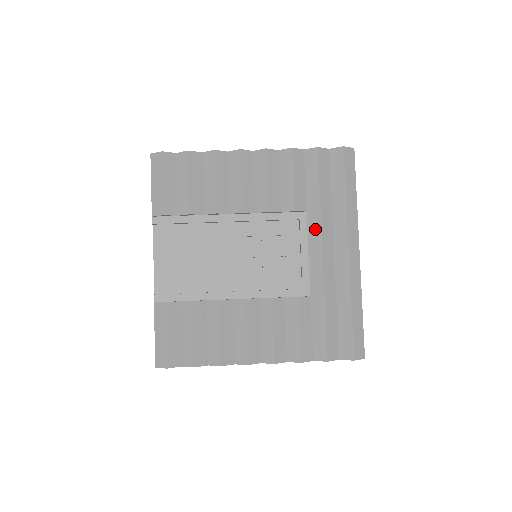
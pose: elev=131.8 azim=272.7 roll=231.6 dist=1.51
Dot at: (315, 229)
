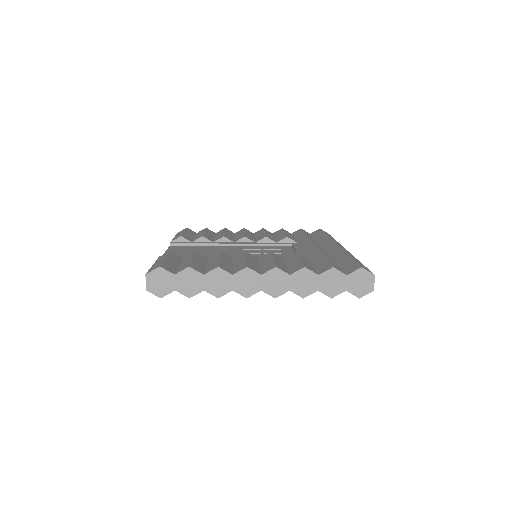
Dot at: (305, 242)
